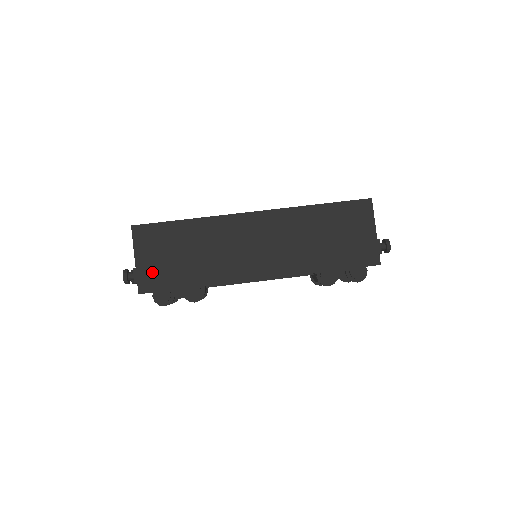
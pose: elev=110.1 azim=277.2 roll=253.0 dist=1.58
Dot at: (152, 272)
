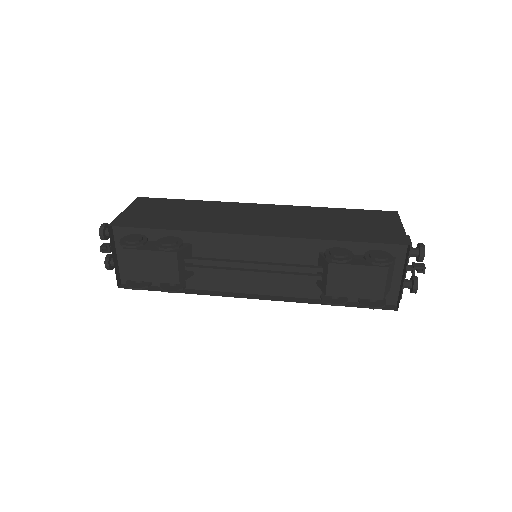
Dot at: (135, 217)
